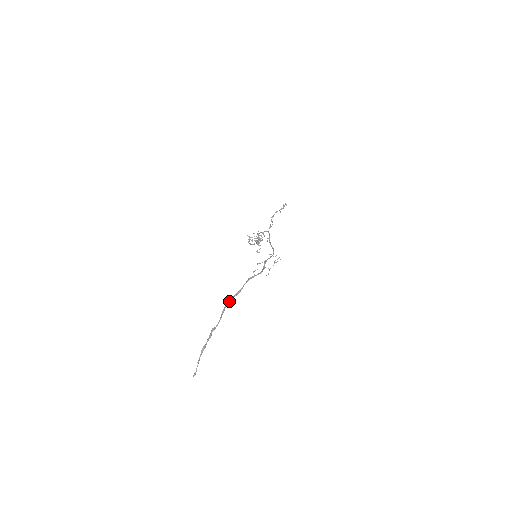
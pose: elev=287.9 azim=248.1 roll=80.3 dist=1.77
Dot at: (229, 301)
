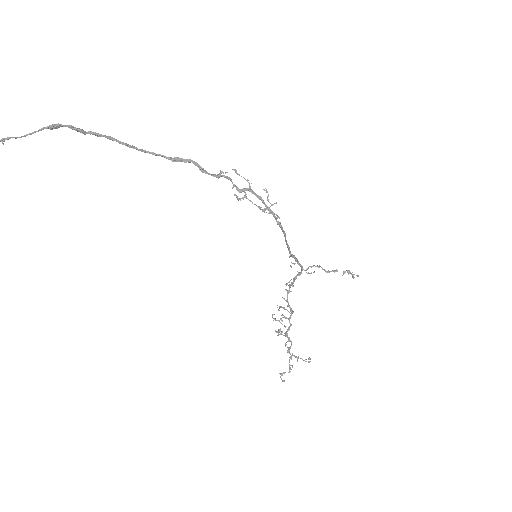
Dot at: (152, 153)
